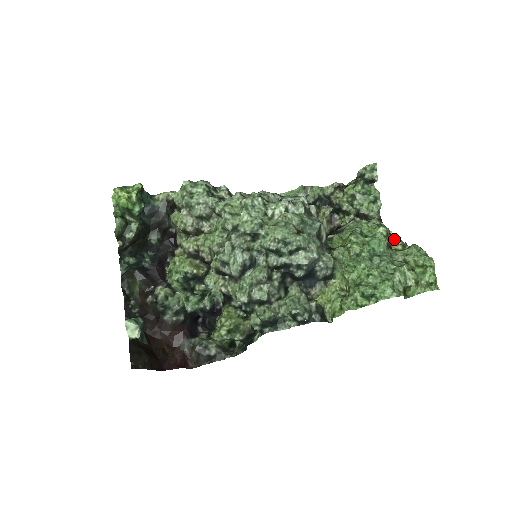
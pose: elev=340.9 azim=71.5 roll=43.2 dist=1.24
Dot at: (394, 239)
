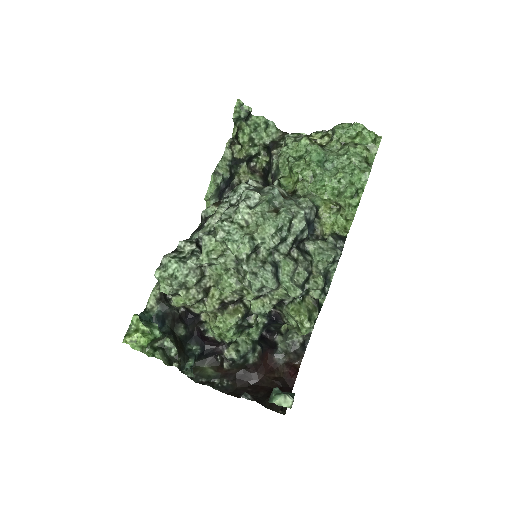
Dot at: (314, 137)
